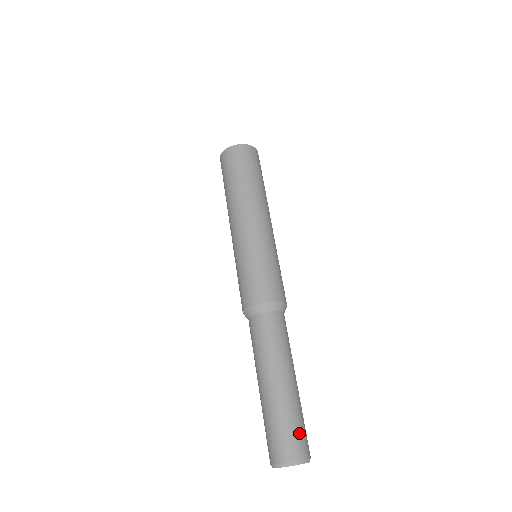
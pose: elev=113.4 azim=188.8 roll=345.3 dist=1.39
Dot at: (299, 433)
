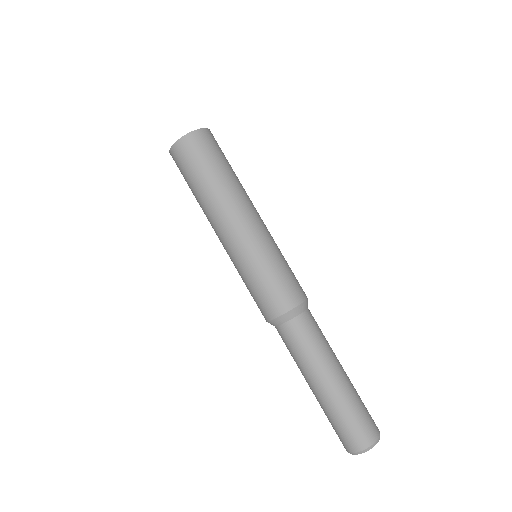
Dot at: (363, 421)
